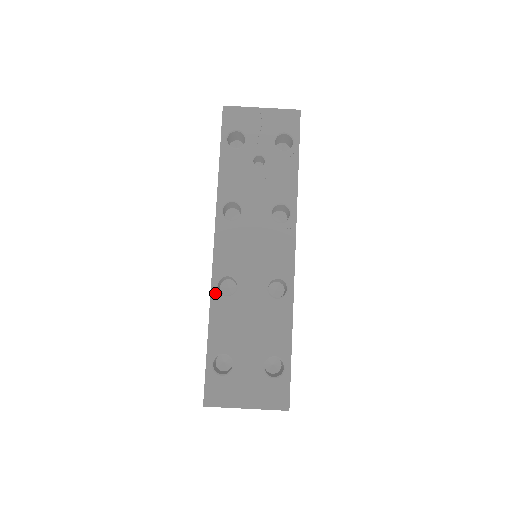
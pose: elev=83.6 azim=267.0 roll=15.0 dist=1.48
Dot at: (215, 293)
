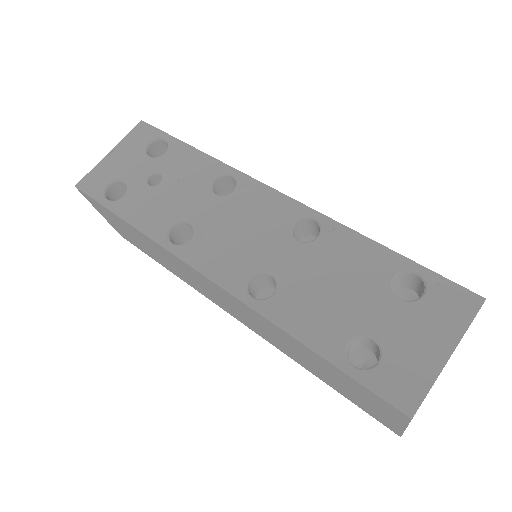
Dot at: (260, 306)
